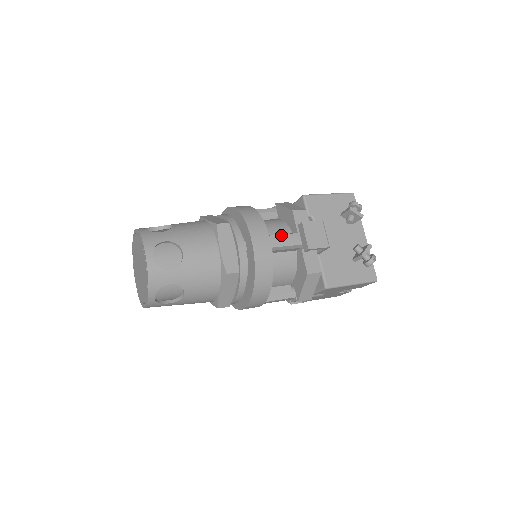
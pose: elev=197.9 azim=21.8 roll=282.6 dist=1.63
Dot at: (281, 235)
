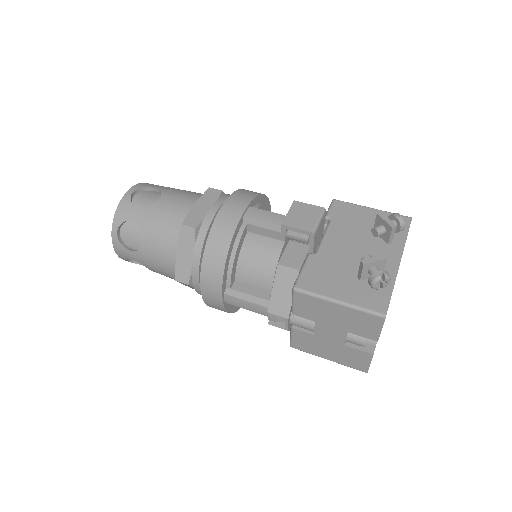
Dot at: (265, 211)
